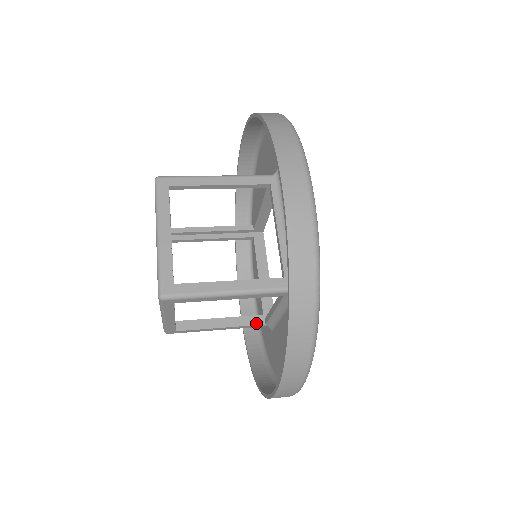
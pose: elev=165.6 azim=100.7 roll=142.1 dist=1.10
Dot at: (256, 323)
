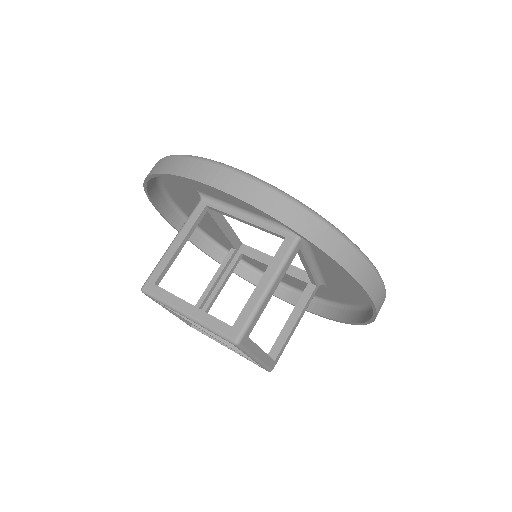
Dot at: (238, 262)
